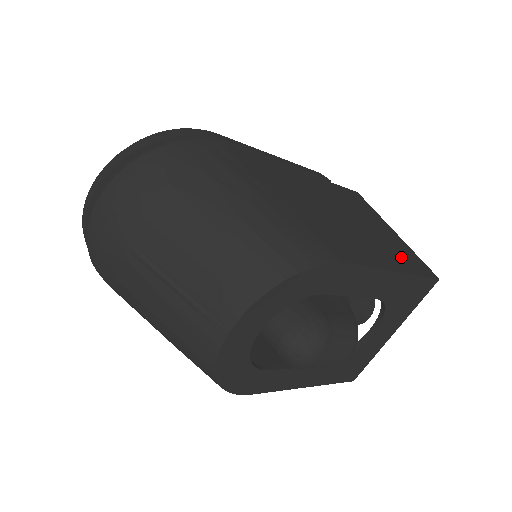
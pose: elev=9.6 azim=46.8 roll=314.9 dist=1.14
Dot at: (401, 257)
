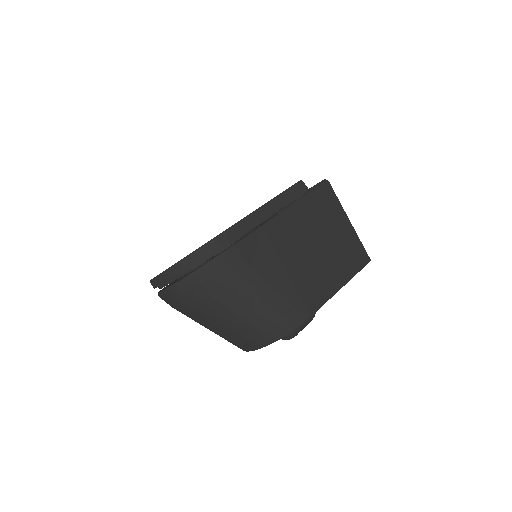
Dot at: (348, 262)
